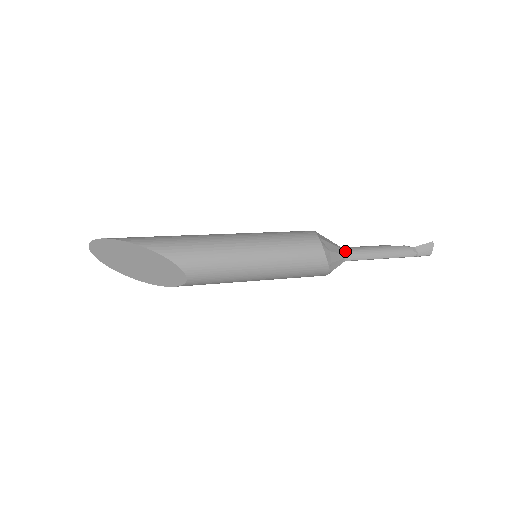
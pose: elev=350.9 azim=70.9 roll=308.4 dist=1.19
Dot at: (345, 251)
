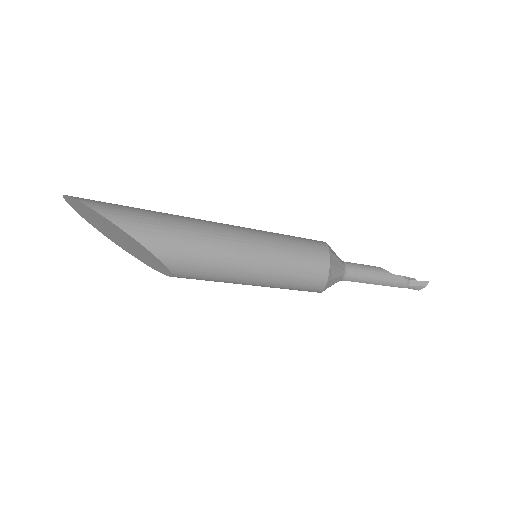
Dot at: (346, 272)
